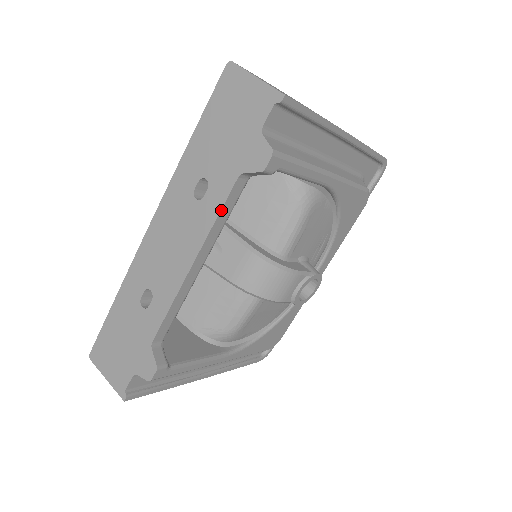
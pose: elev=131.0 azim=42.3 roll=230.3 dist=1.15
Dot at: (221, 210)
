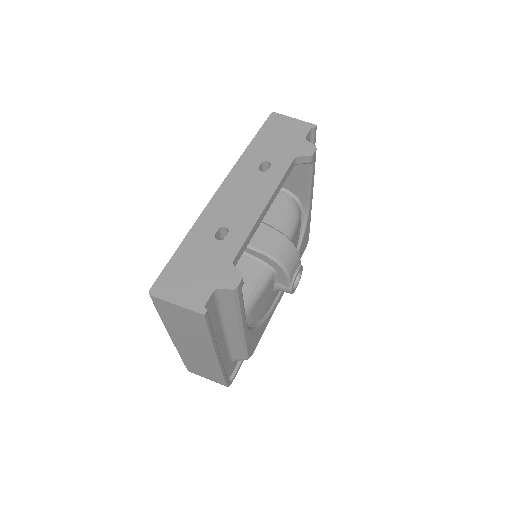
Dot at: (284, 175)
